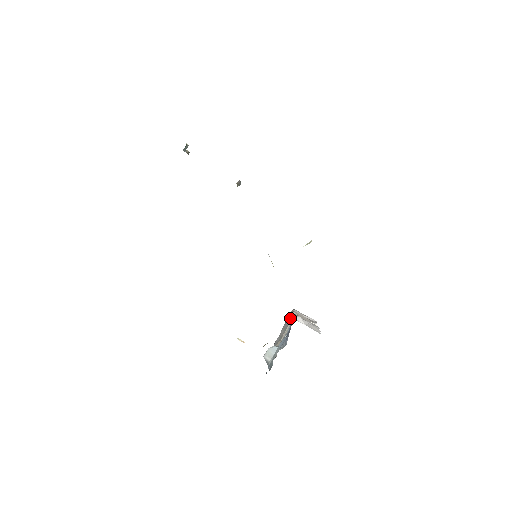
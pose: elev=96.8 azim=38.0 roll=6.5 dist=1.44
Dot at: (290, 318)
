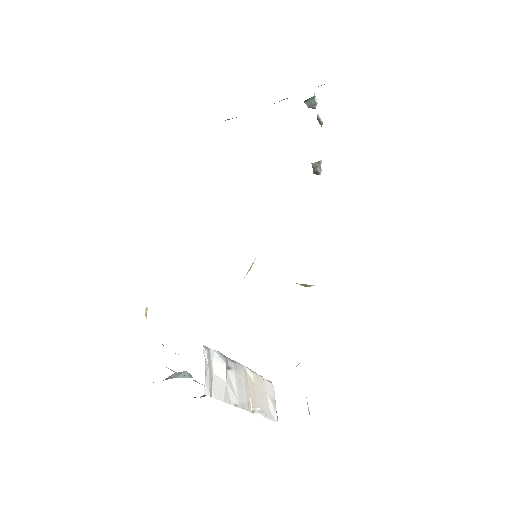
Dot at: occluded
